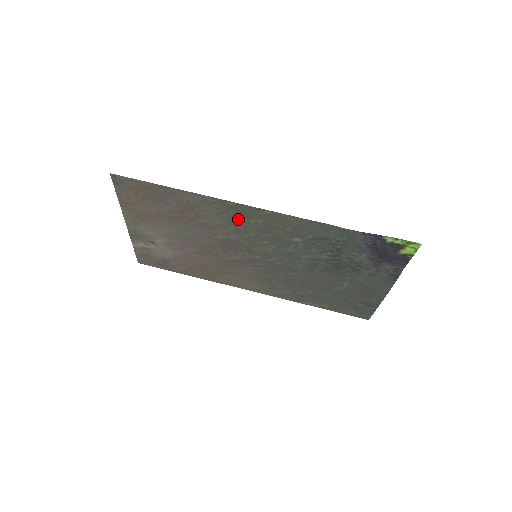
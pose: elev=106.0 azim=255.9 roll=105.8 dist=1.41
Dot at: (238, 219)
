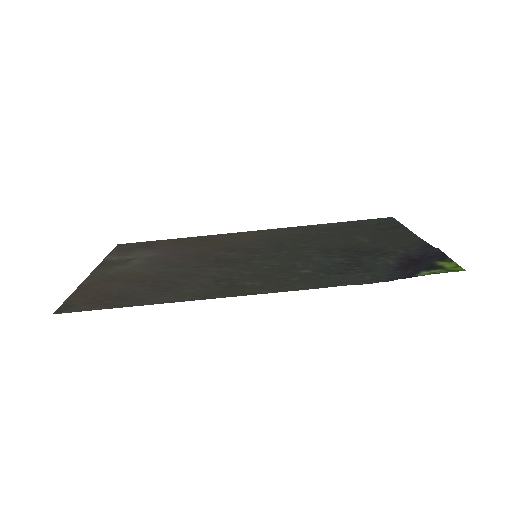
Dot at: (229, 284)
